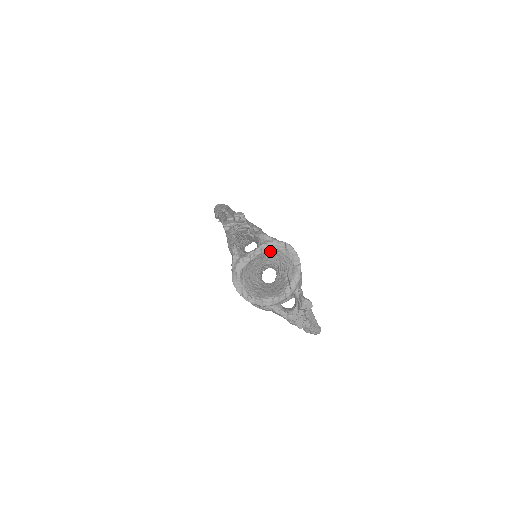
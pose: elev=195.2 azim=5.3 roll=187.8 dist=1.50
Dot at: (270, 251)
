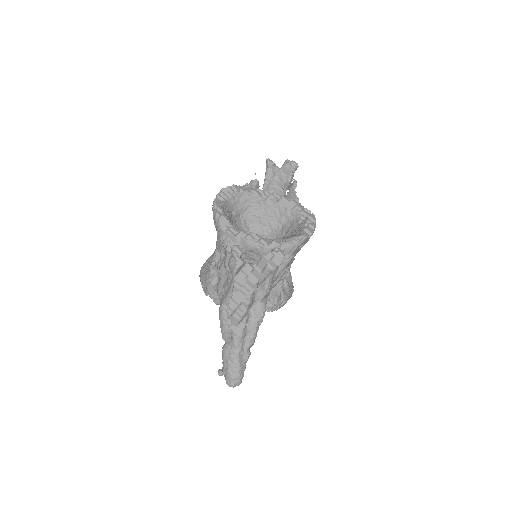
Dot at: (288, 210)
